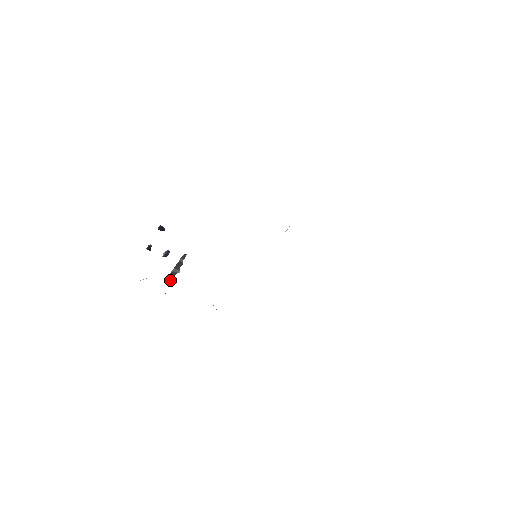
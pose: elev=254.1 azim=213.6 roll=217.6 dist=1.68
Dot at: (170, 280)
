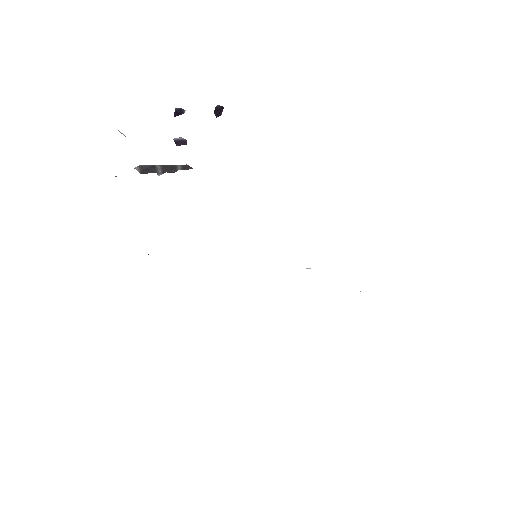
Dot at: (141, 170)
